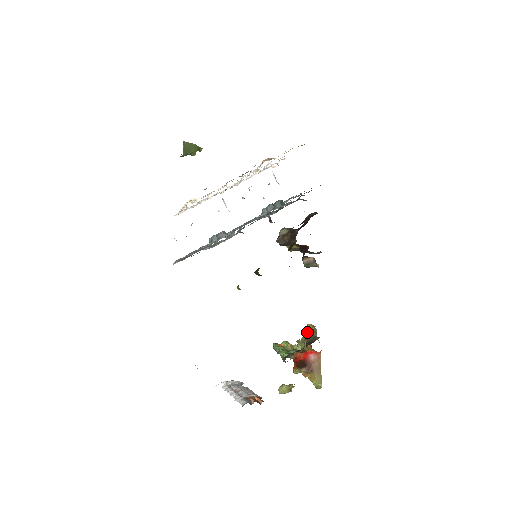
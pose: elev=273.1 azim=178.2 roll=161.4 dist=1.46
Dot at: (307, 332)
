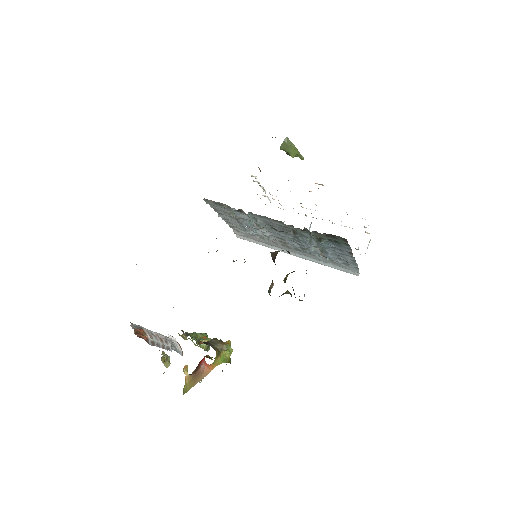
Dot at: (217, 339)
